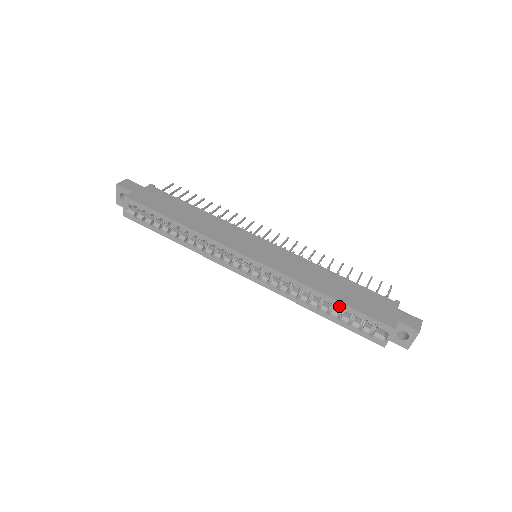
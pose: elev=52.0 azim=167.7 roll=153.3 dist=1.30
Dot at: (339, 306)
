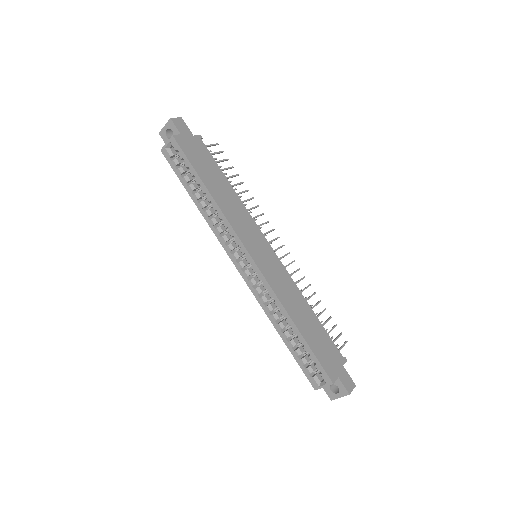
Dot at: (301, 340)
